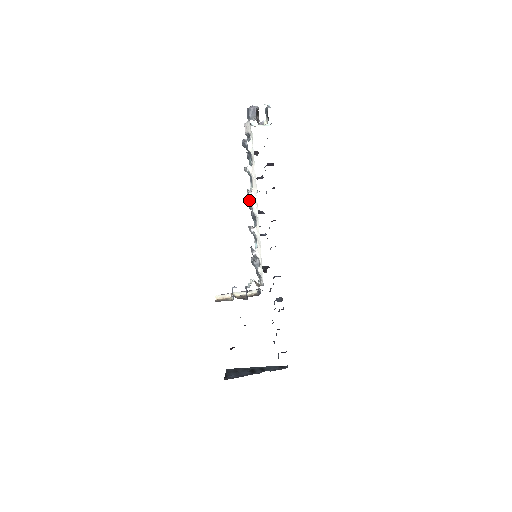
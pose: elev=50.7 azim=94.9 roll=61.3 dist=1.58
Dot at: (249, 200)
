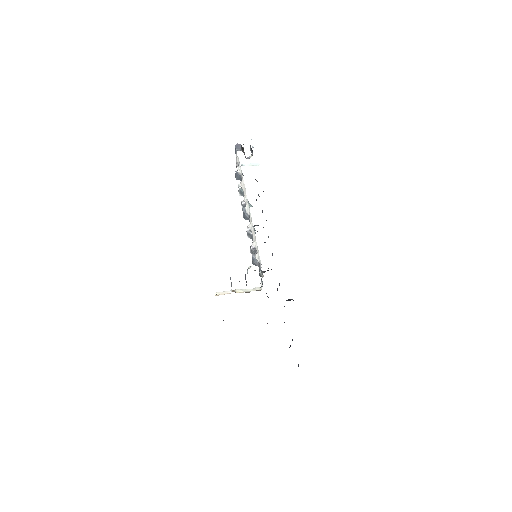
Dot at: occluded
